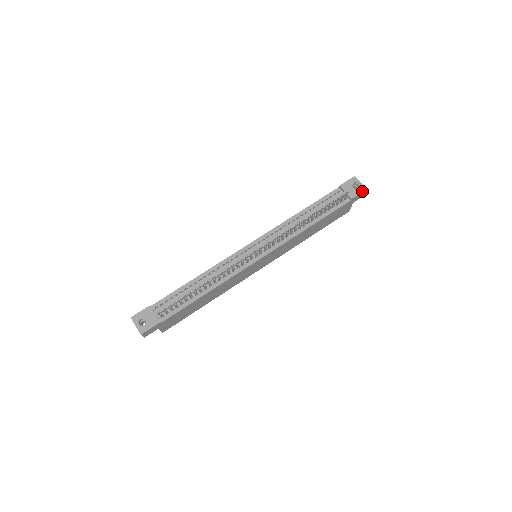
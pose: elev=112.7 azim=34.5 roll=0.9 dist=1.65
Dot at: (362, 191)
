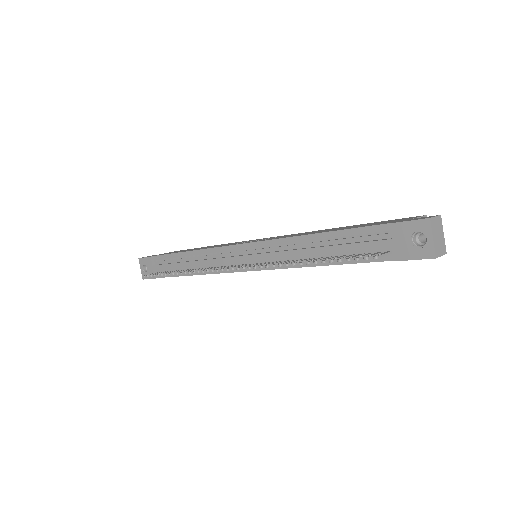
Dot at: (424, 257)
